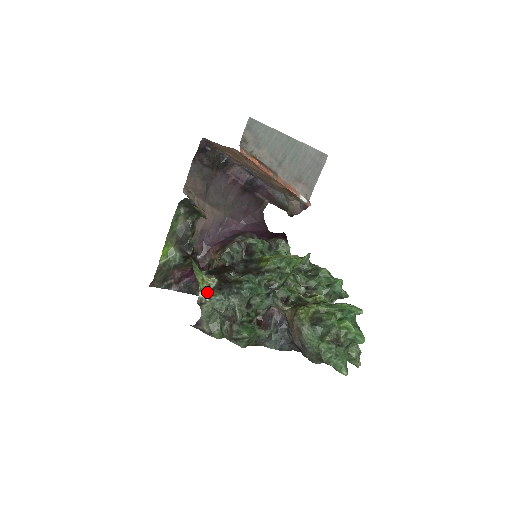
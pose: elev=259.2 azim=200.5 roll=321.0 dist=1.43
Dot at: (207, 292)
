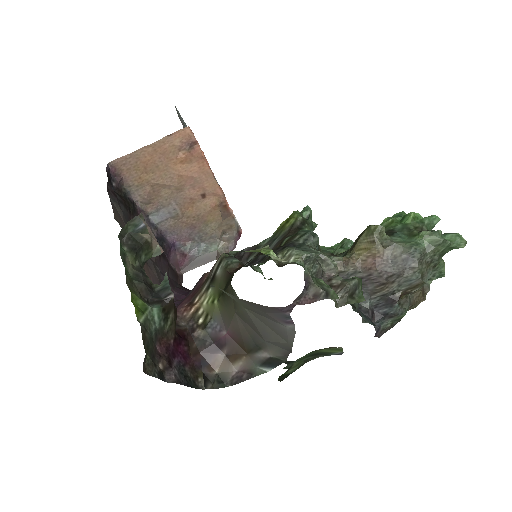
Dot at: (275, 255)
